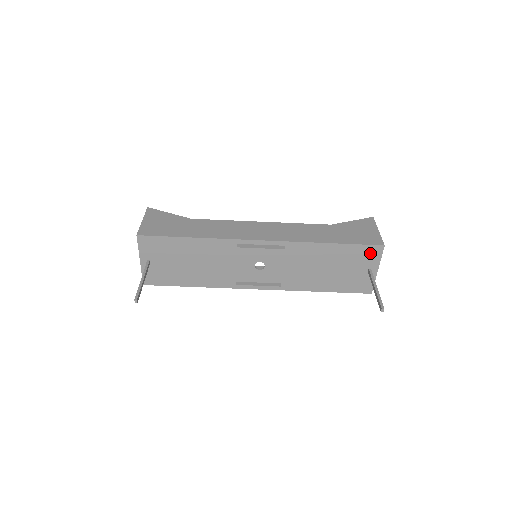
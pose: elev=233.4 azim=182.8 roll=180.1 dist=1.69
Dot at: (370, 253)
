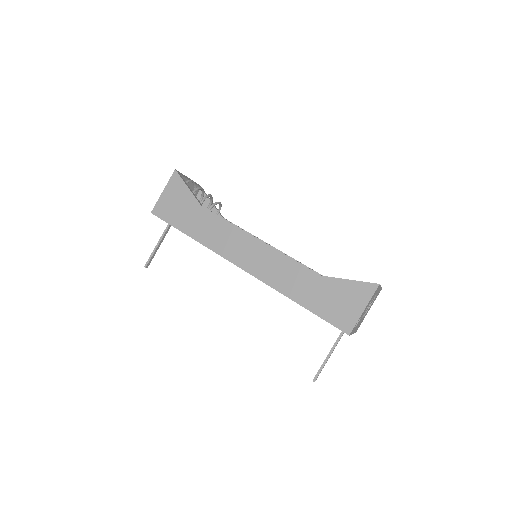
Dot at: occluded
